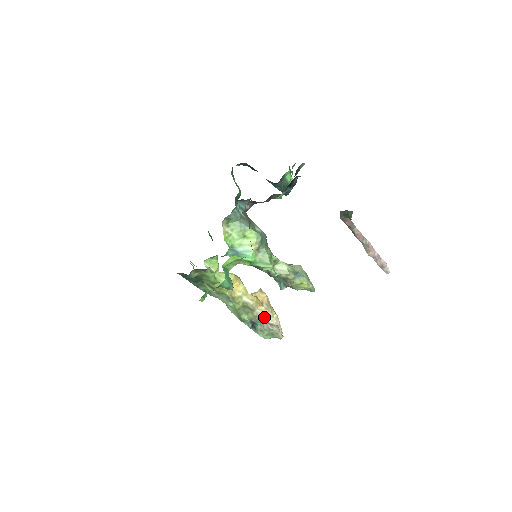
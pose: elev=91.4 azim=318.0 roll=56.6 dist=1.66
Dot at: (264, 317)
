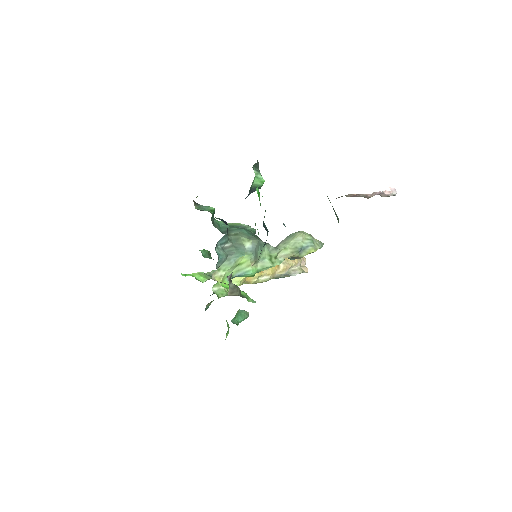
Dot at: (284, 274)
